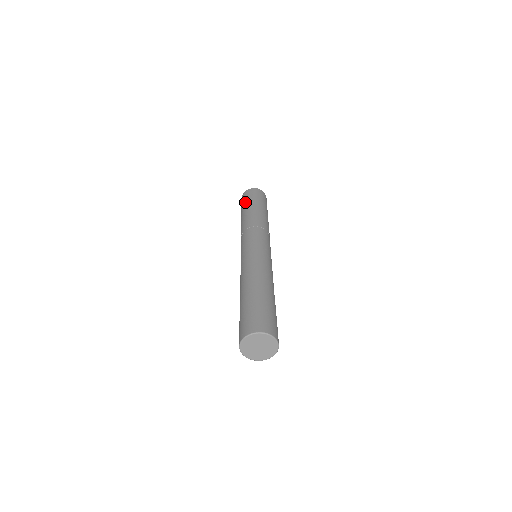
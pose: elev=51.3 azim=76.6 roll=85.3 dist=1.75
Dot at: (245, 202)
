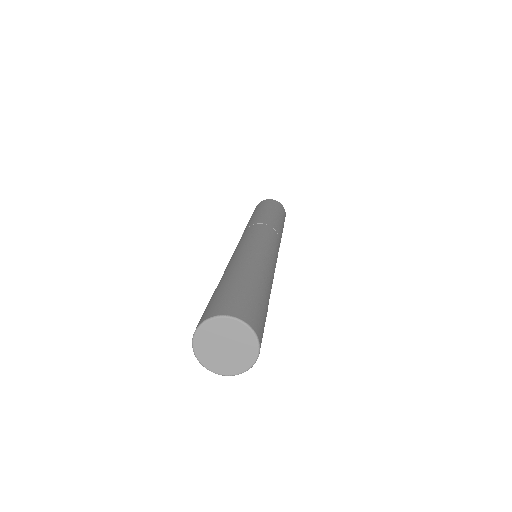
Dot at: occluded
